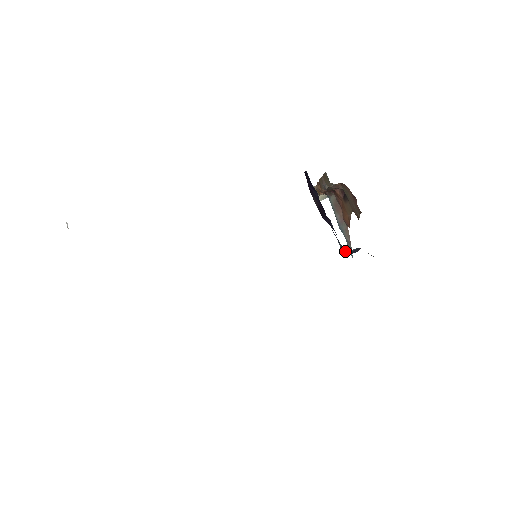
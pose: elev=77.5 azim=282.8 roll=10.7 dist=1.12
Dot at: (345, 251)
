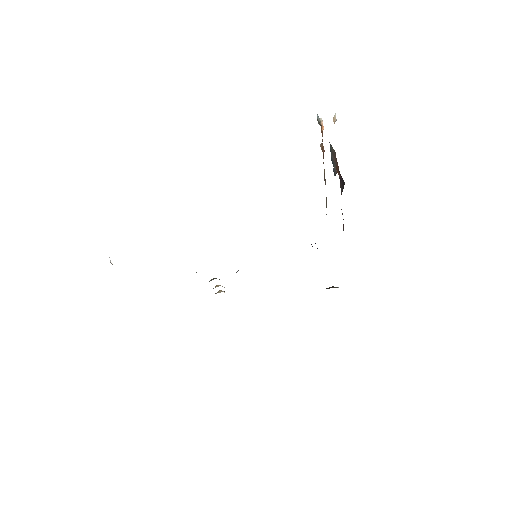
Dot at: occluded
